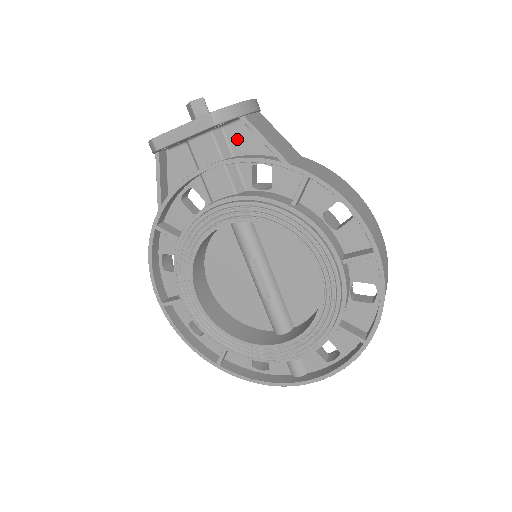
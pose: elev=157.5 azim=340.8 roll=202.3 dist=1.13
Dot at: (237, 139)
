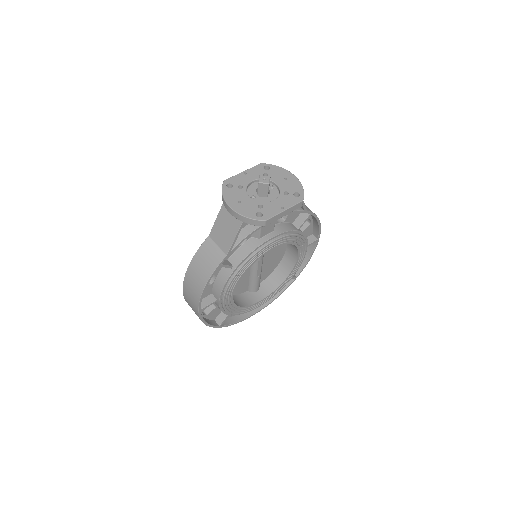
Dot at: occluded
